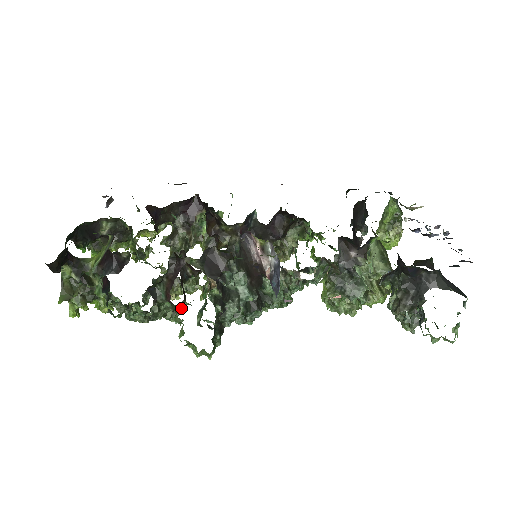
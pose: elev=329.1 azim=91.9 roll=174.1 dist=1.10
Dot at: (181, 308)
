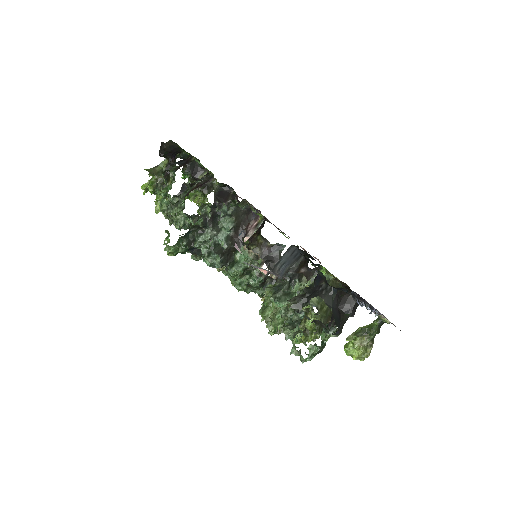
Dot at: (188, 227)
